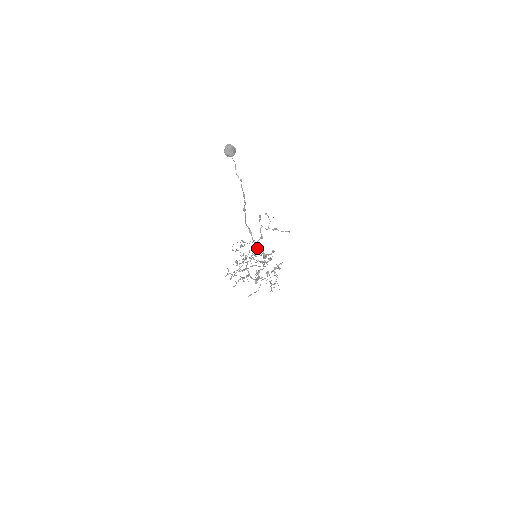
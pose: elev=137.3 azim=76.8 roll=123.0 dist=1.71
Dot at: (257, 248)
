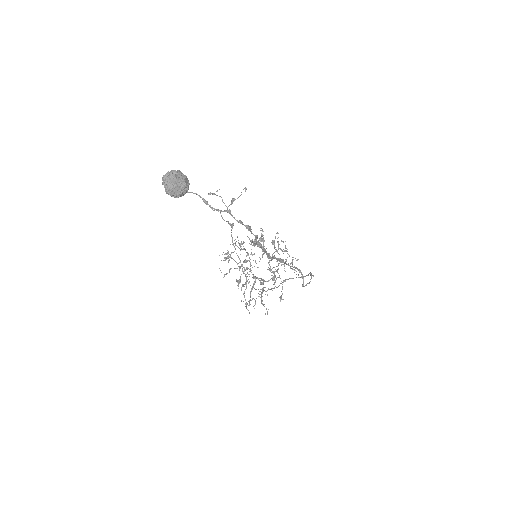
Dot at: occluded
